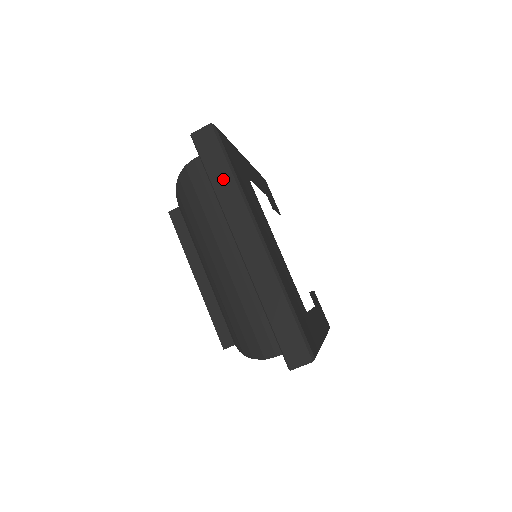
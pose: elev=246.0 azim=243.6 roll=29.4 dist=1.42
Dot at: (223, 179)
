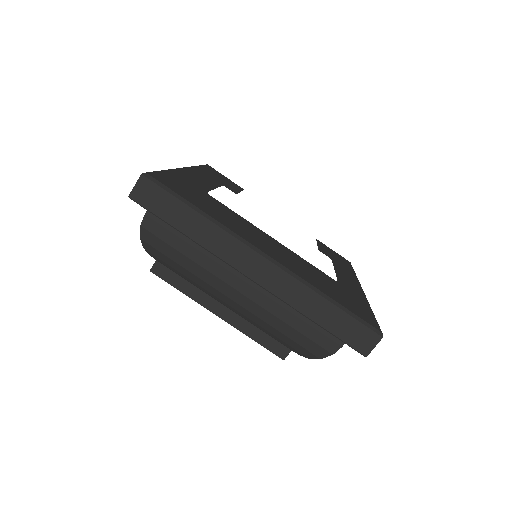
Dot at: (191, 222)
